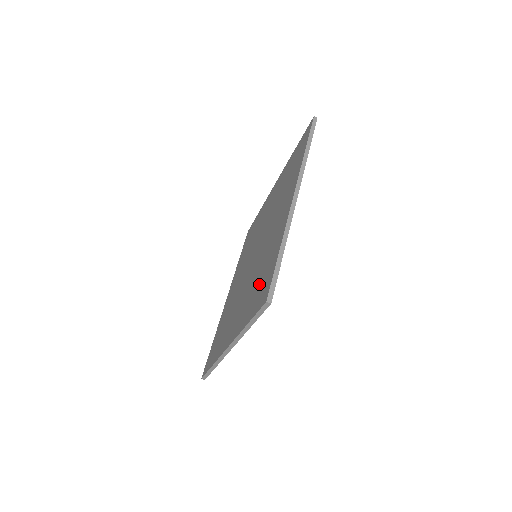
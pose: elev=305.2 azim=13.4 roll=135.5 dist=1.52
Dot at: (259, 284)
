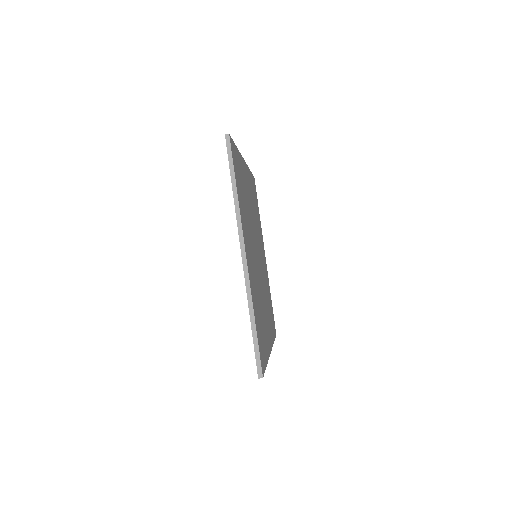
Dot at: occluded
